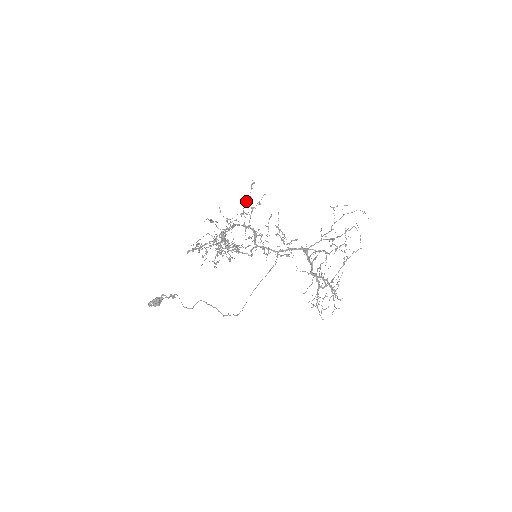
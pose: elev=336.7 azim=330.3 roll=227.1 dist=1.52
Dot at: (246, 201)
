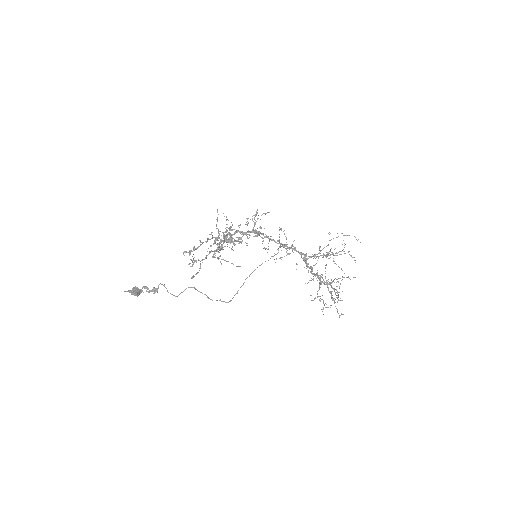
Dot at: occluded
